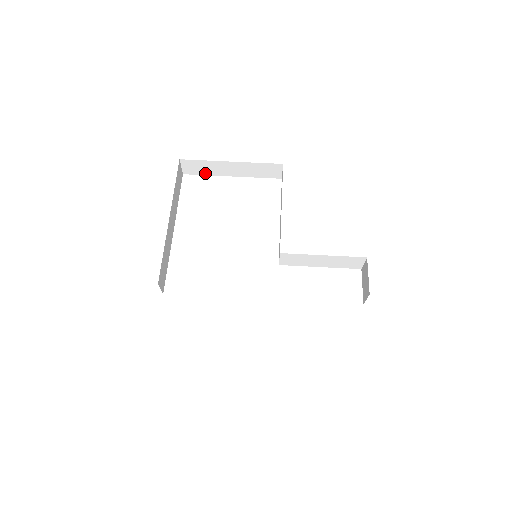
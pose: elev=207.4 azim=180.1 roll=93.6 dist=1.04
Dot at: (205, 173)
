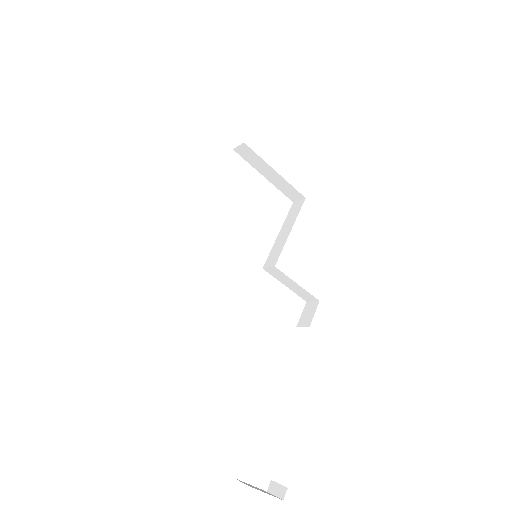
Dot at: (249, 161)
